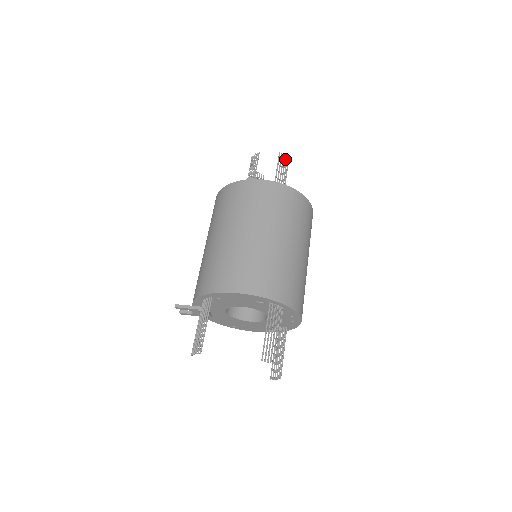
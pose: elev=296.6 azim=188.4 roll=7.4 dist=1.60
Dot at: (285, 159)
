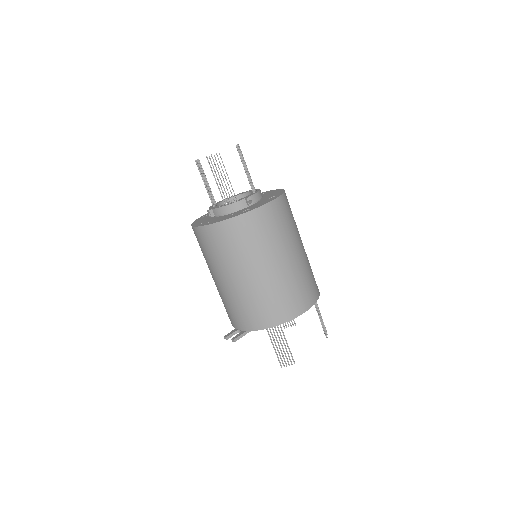
Dot at: (240, 149)
